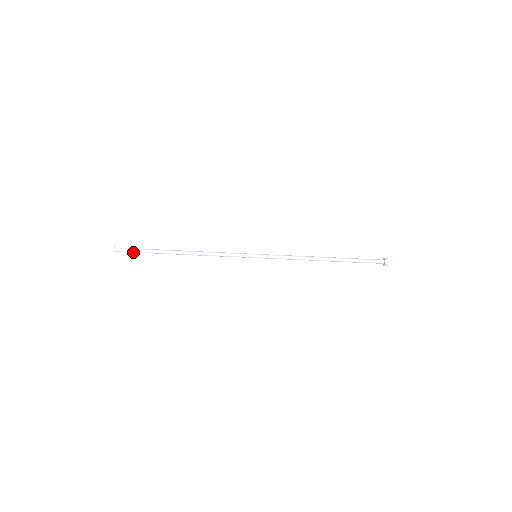
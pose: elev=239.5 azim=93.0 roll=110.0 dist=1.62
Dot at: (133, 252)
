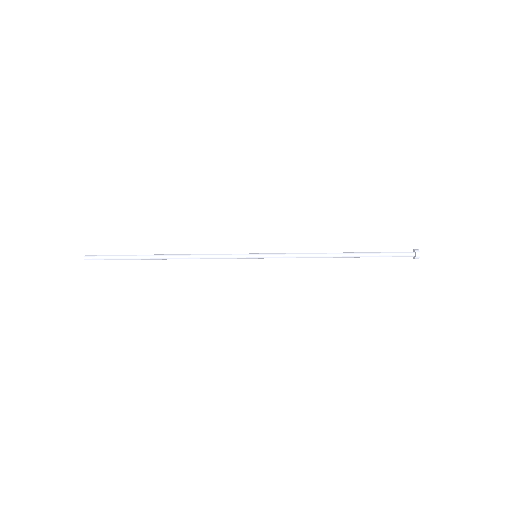
Dot at: (109, 259)
